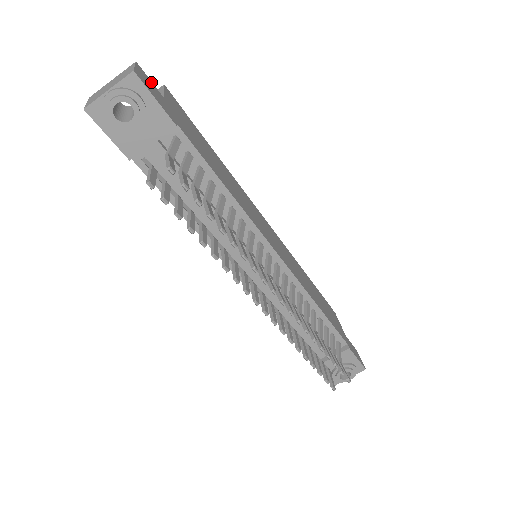
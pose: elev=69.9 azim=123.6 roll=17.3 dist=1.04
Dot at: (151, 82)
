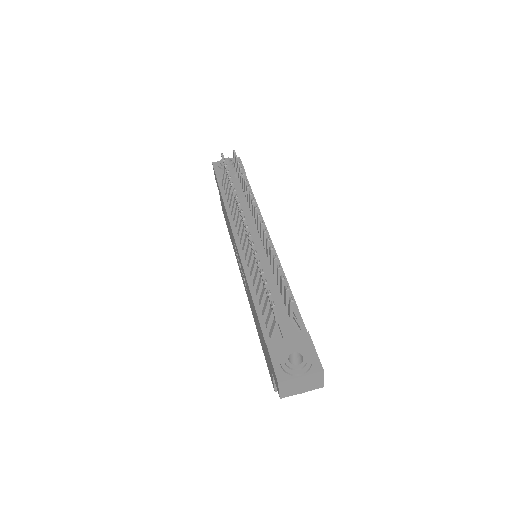
Dot at: occluded
